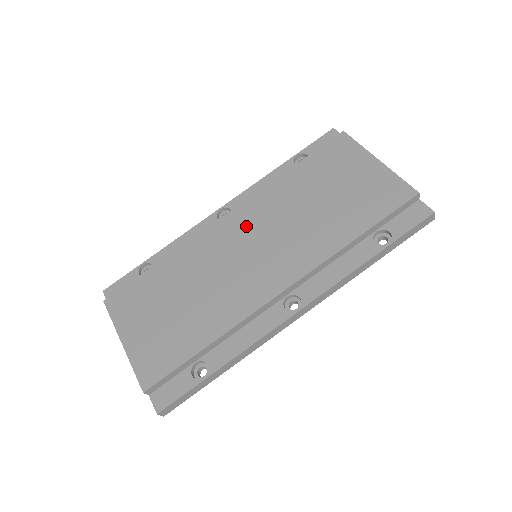
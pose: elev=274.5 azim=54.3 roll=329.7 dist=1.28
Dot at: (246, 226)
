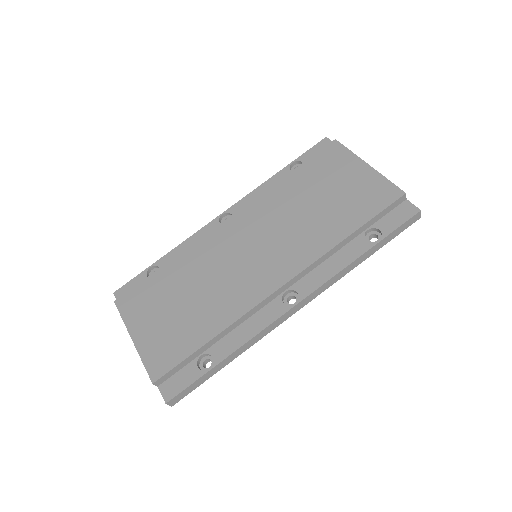
Dot at: (246, 228)
